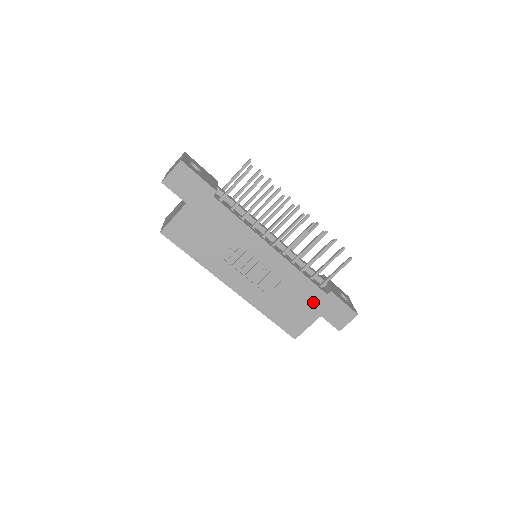
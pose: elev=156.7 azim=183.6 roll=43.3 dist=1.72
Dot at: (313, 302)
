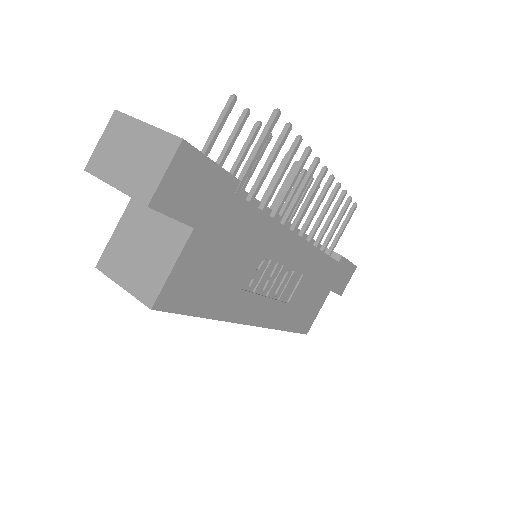
Dot at: (326, 280)
